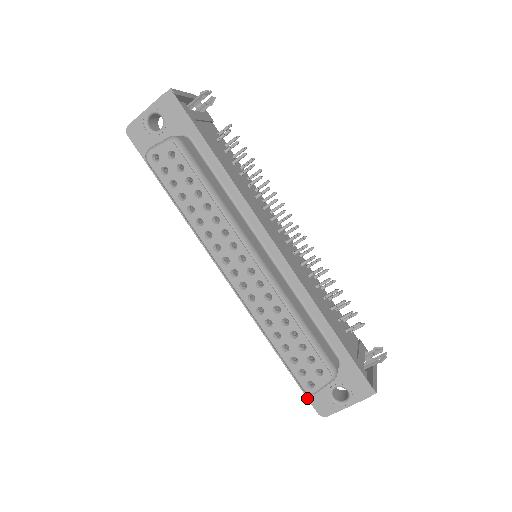
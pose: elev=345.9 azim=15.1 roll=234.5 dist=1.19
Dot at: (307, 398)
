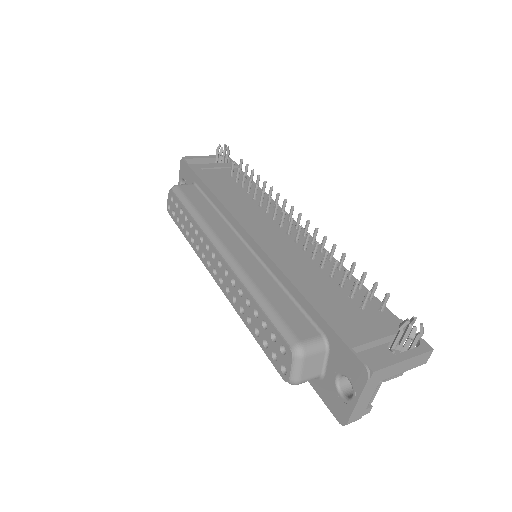
Dot at: occluded
